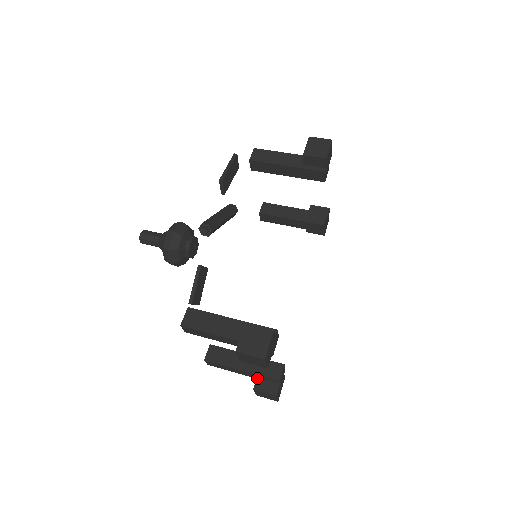
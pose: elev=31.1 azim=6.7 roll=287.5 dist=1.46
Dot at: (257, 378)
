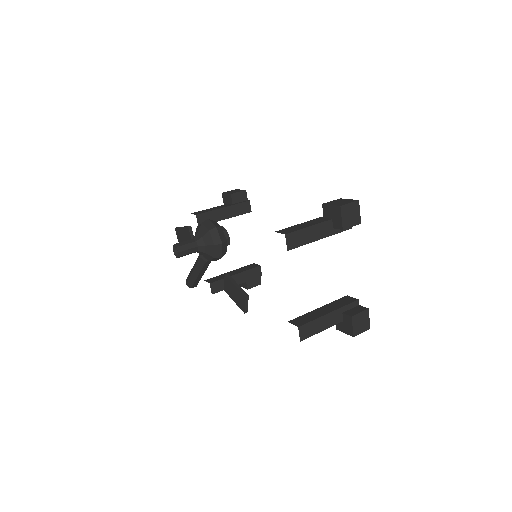
Dot at: (344, 313)
